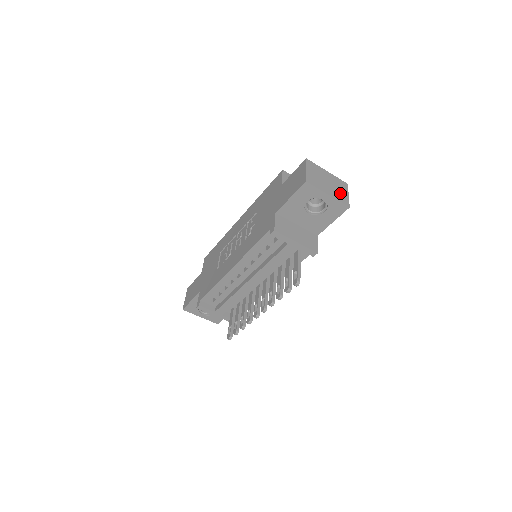
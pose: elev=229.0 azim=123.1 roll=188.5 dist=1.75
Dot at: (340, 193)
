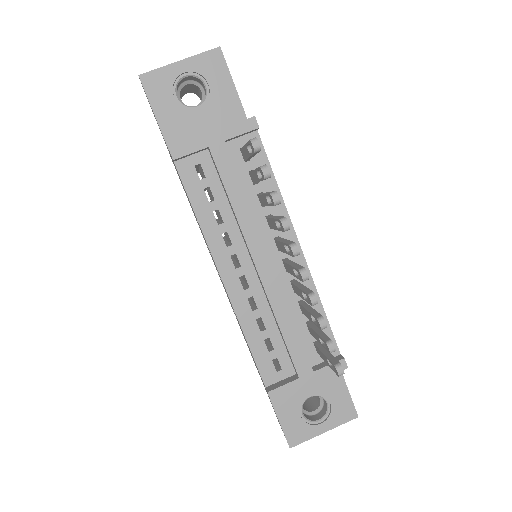
Dot at: occluded
